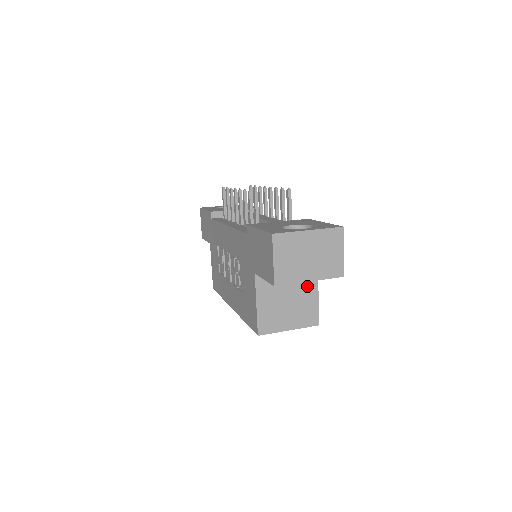
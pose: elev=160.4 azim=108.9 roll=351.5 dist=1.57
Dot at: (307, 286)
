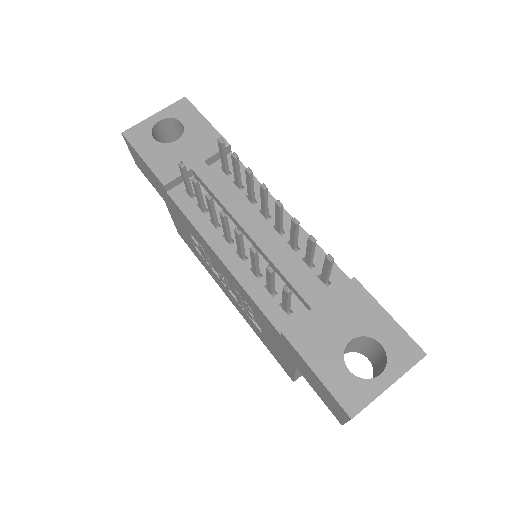
Dot at: occluded
